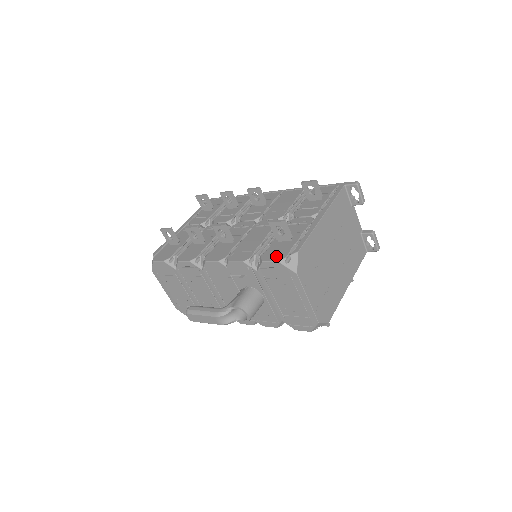
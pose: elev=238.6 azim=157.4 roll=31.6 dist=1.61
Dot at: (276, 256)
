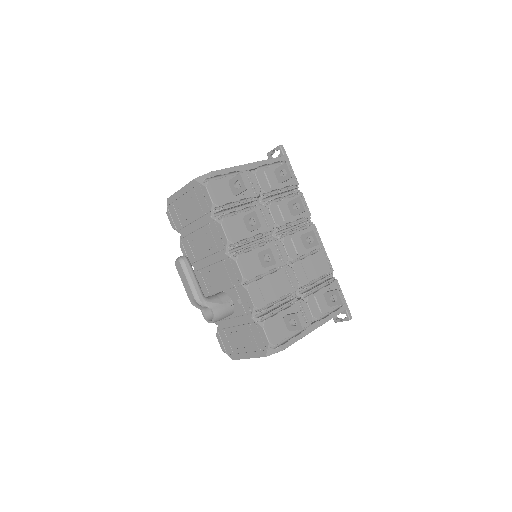
Dot at: (272, 335)
